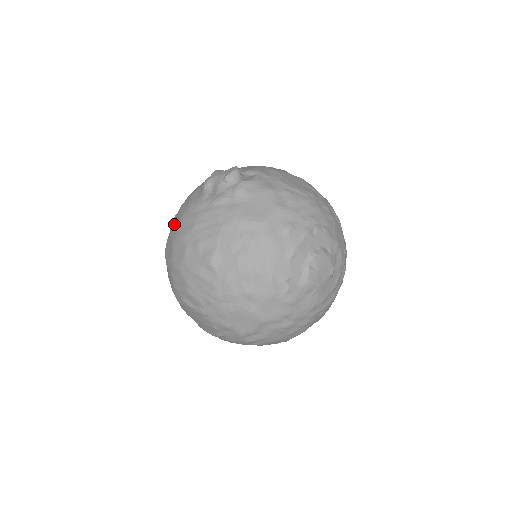
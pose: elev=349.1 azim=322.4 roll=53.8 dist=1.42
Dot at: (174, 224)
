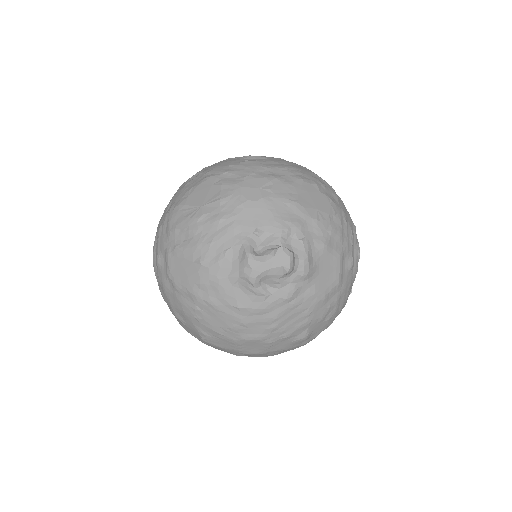
Dot at: (218, 325)
